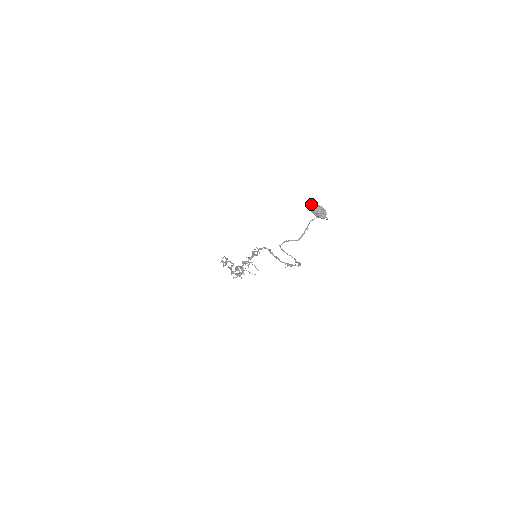
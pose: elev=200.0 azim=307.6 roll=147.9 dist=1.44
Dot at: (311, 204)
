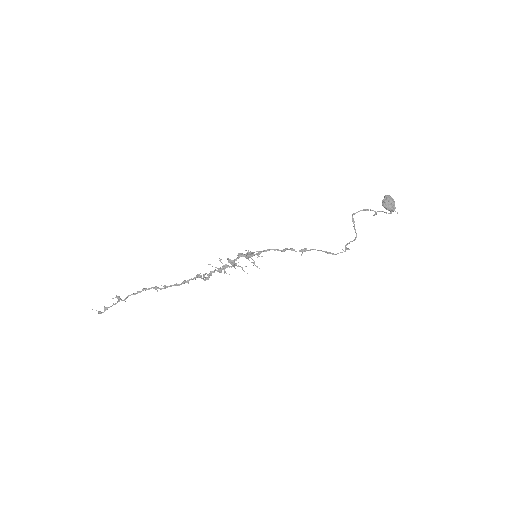
Dot at: (389, 195)
